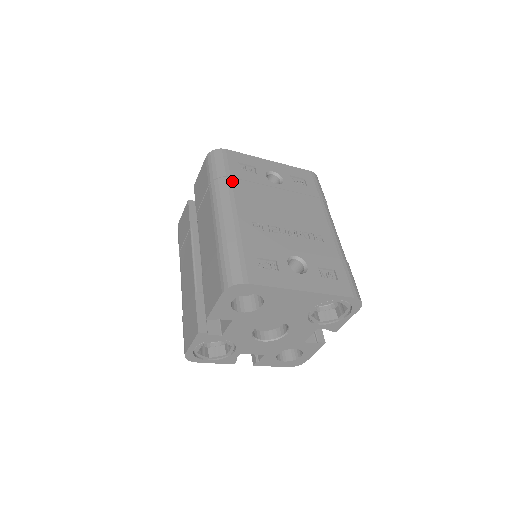
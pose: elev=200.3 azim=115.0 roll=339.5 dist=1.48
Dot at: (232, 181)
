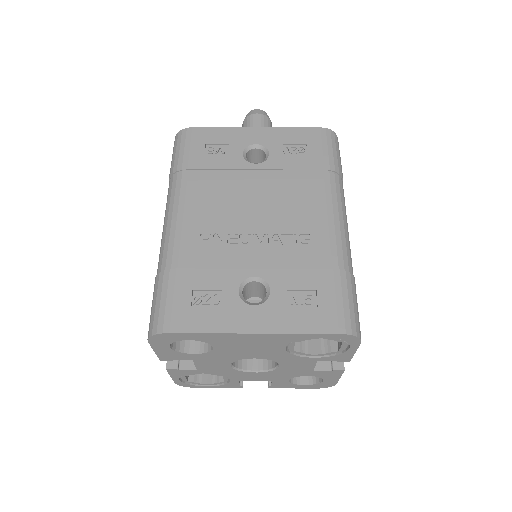
Dot at: (188, 175)
